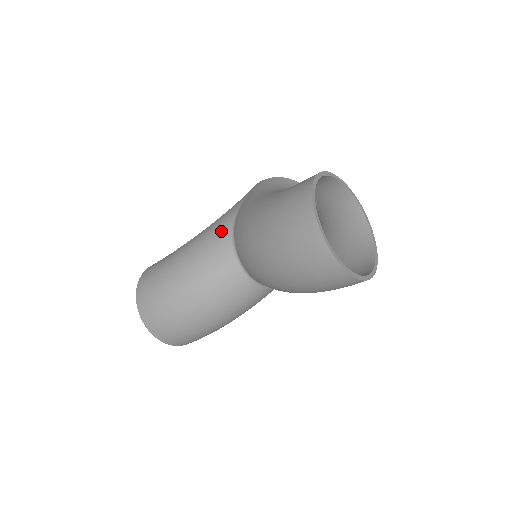
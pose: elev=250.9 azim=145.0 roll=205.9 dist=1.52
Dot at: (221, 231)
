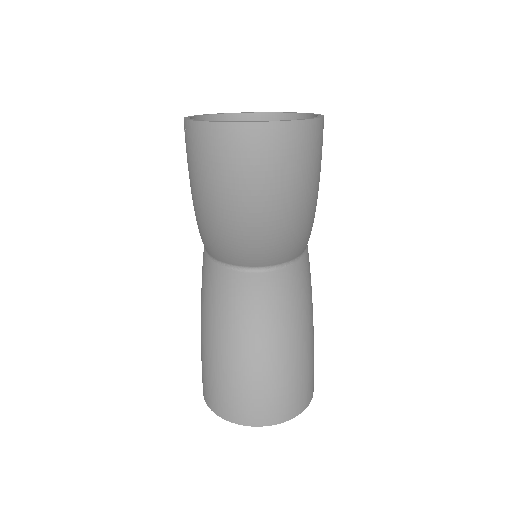
Dot at: (207, 273)
